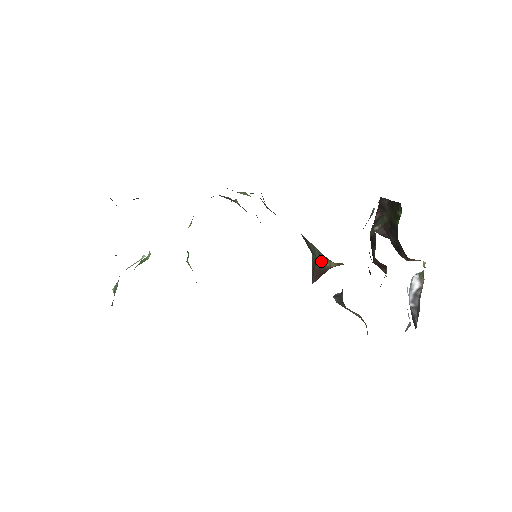
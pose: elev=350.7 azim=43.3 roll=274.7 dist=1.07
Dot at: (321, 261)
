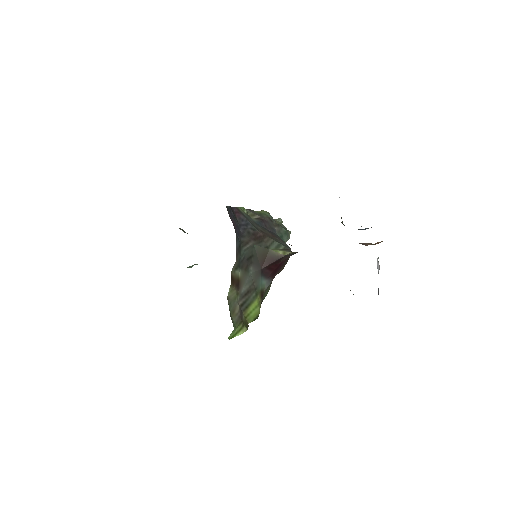
Dot at: (274, 251)
